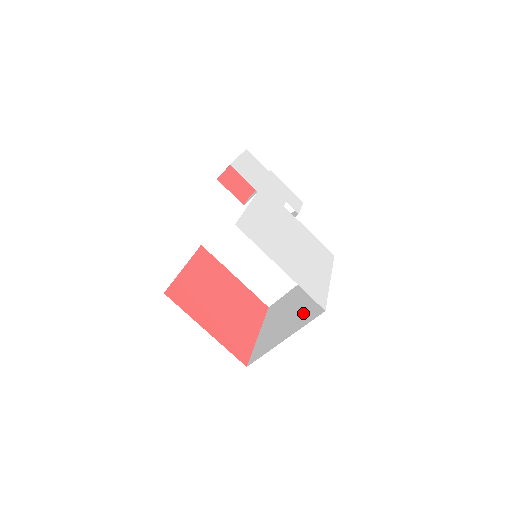
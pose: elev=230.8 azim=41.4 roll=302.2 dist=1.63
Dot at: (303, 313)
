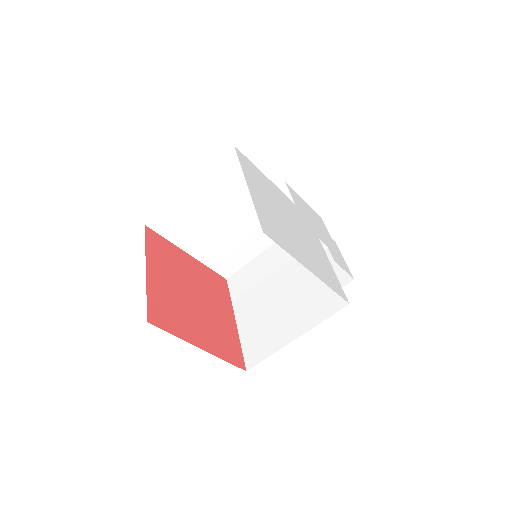
Dot at: occluded
